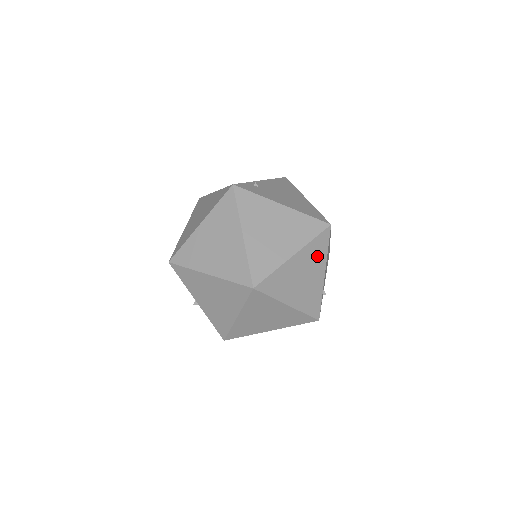
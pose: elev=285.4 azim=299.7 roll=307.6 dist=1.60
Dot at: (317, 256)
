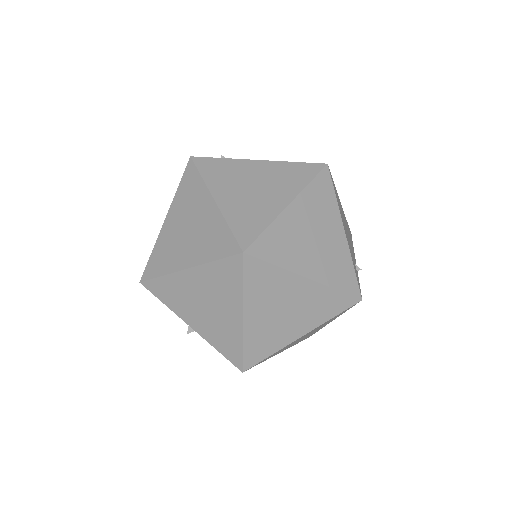
Dot at: (324, 206)
